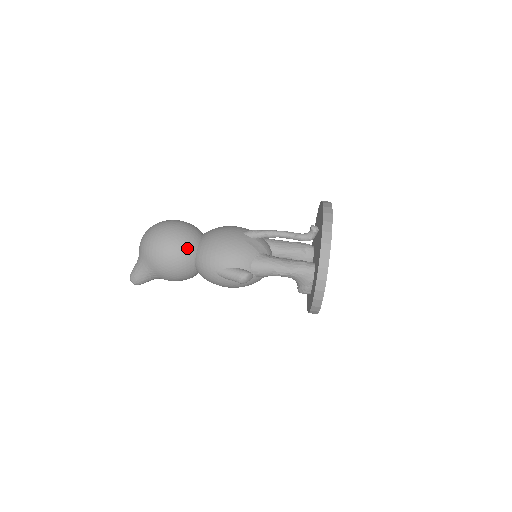
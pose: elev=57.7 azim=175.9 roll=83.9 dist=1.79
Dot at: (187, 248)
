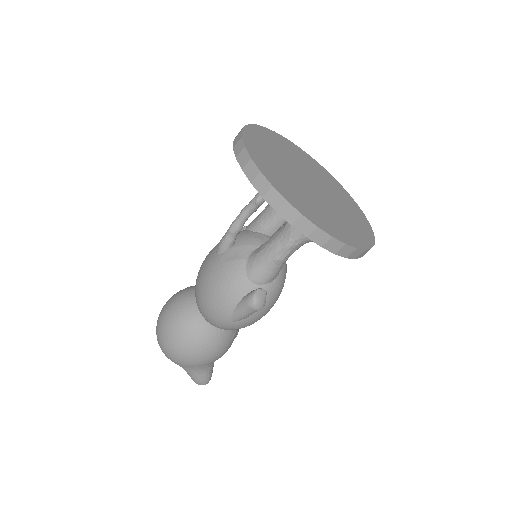
Dot at: (191, 325)
